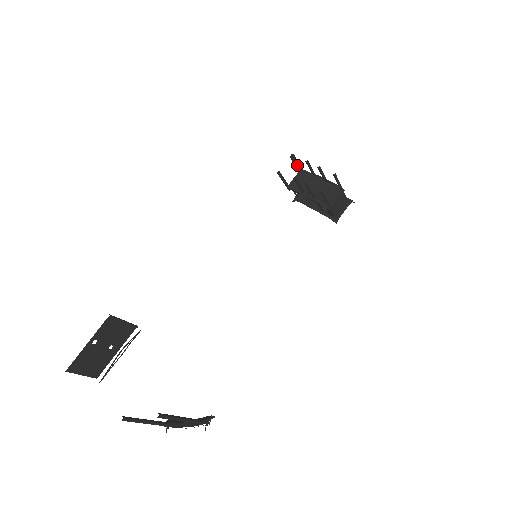
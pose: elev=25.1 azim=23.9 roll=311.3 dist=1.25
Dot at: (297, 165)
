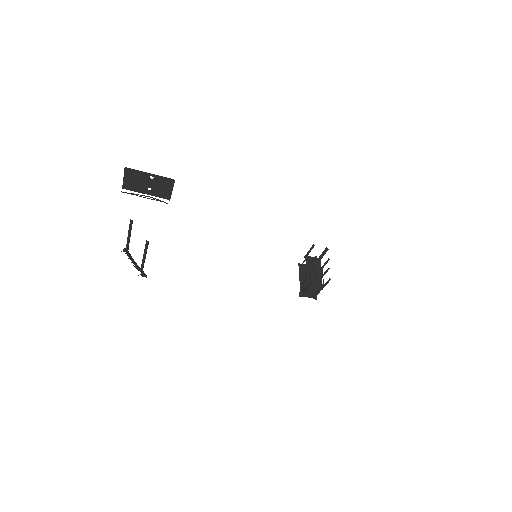
Dot at: (322, 255)
